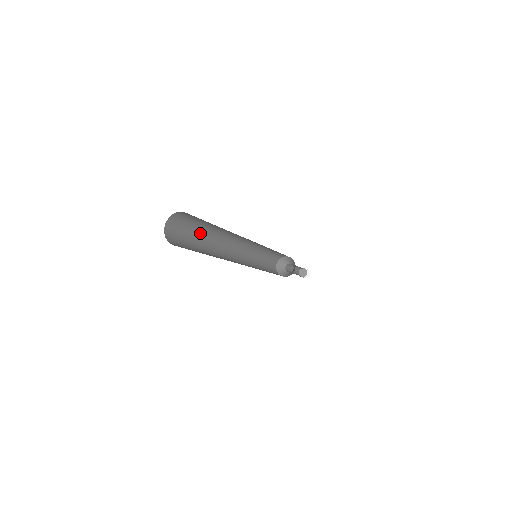
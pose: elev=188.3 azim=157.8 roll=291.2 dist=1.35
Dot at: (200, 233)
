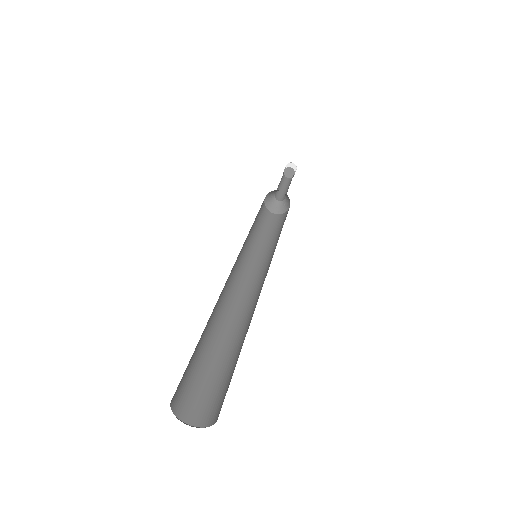
Dot at: occluded
